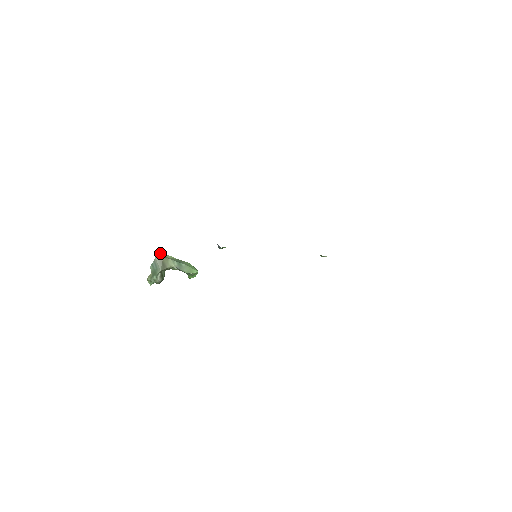
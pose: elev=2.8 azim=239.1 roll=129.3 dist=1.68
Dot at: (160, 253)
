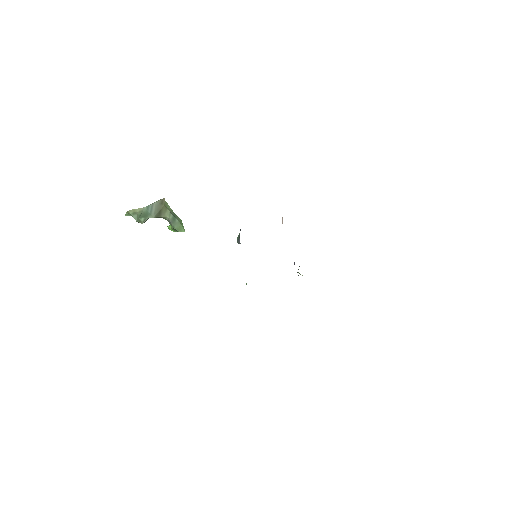
Dot at: (163, 201)
